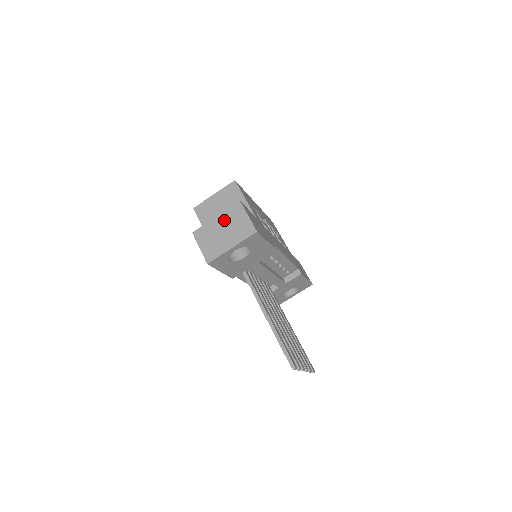
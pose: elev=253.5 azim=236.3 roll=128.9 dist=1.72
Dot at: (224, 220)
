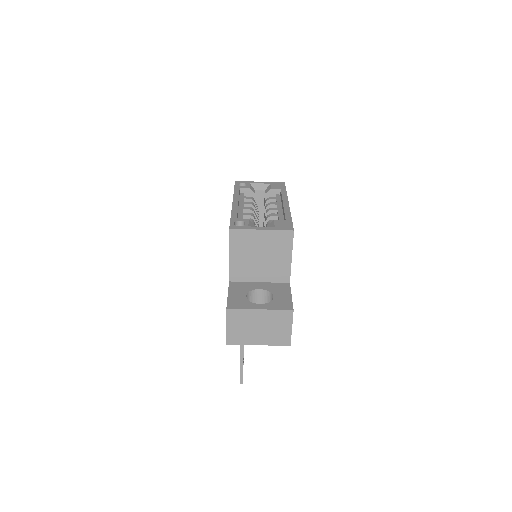
Dot at: (267, 318)
